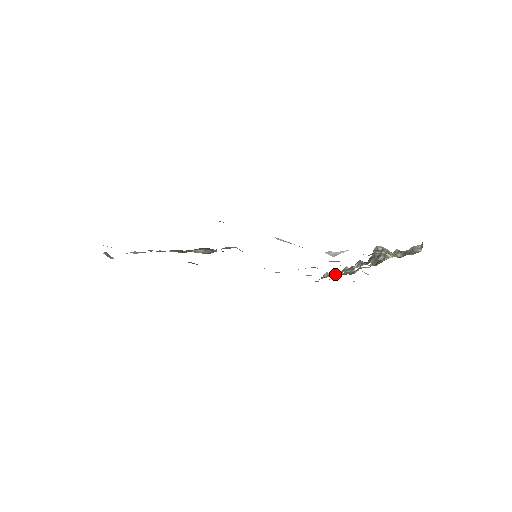
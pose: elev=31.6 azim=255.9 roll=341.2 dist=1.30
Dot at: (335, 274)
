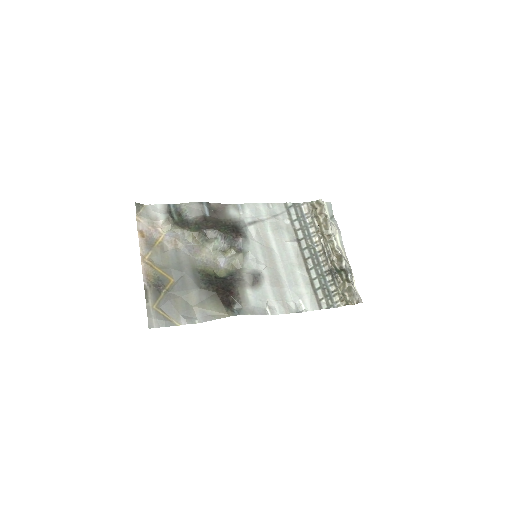
Dot at: (314, 230)
